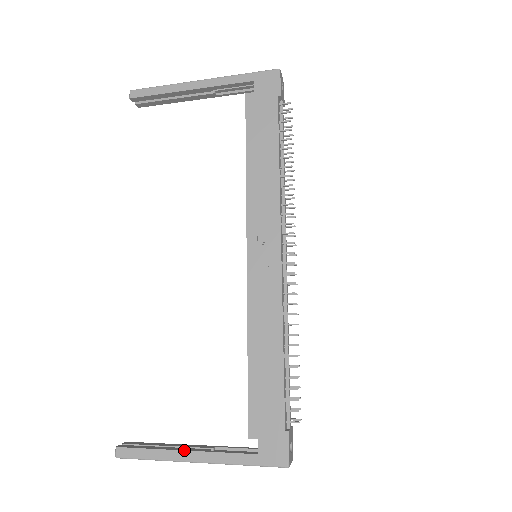
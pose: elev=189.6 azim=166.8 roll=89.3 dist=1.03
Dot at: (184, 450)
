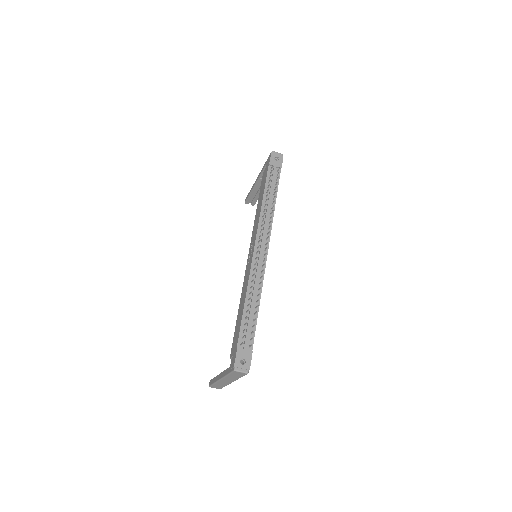
Dot at: (219, 374)
